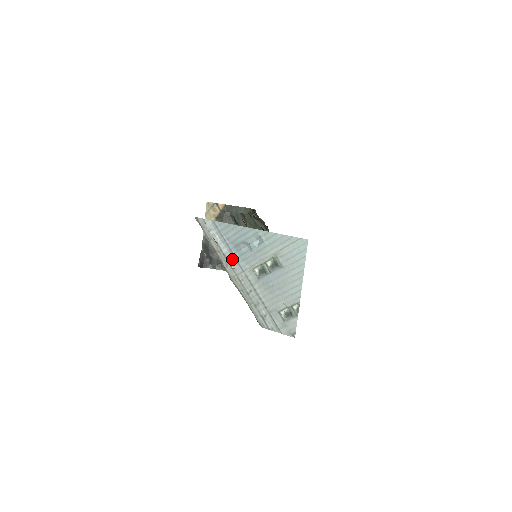
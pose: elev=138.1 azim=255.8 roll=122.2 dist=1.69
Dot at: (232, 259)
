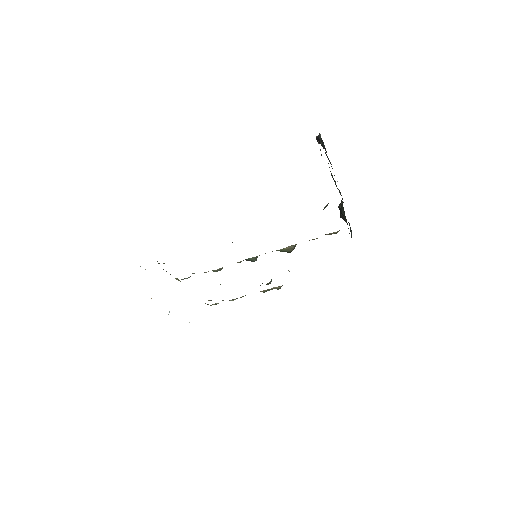
Dot at: occluded
